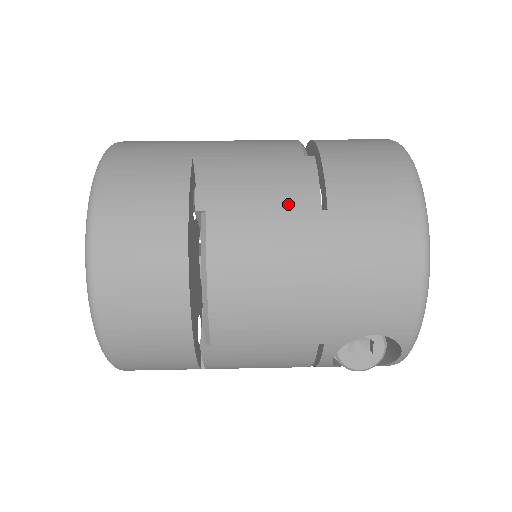
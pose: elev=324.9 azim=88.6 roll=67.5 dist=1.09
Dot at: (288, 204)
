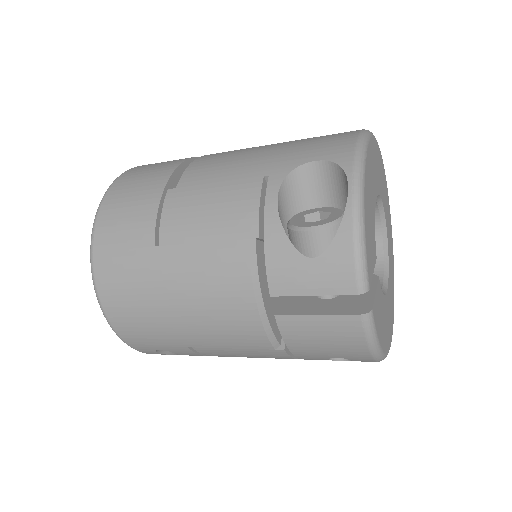
Dot at: occluded
